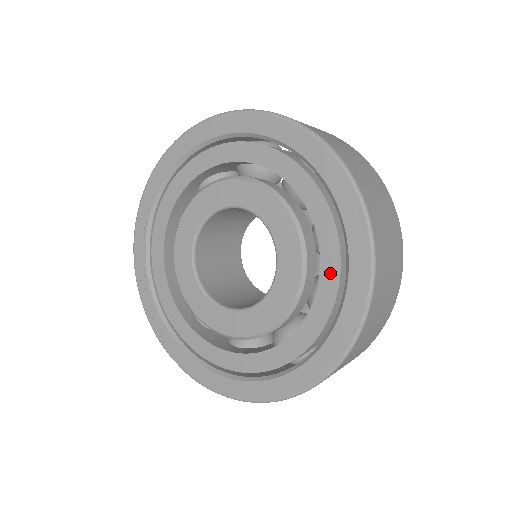
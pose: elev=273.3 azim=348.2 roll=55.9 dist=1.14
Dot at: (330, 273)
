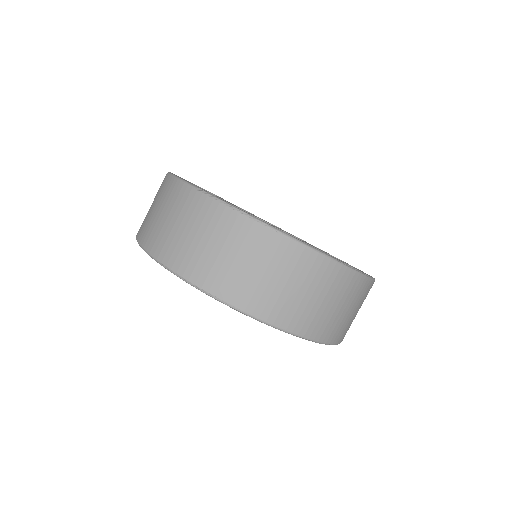
Dot at: occluded
